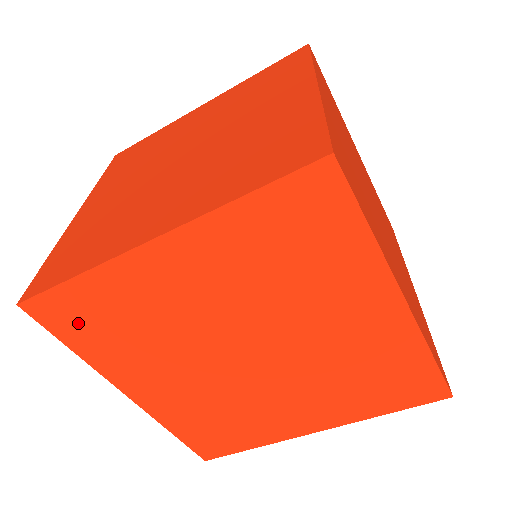
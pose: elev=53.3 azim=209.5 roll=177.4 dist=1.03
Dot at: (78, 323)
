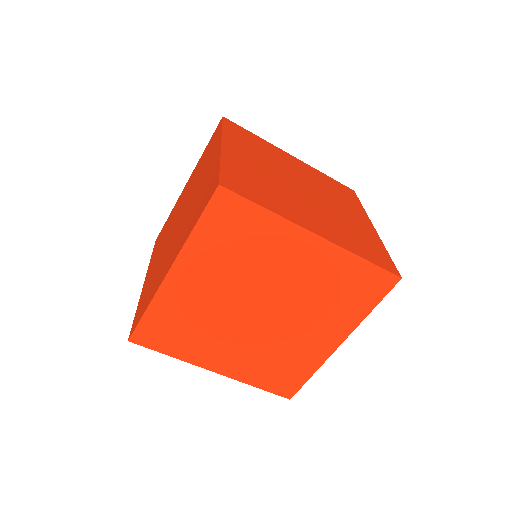
Dot at: (162, 337)
